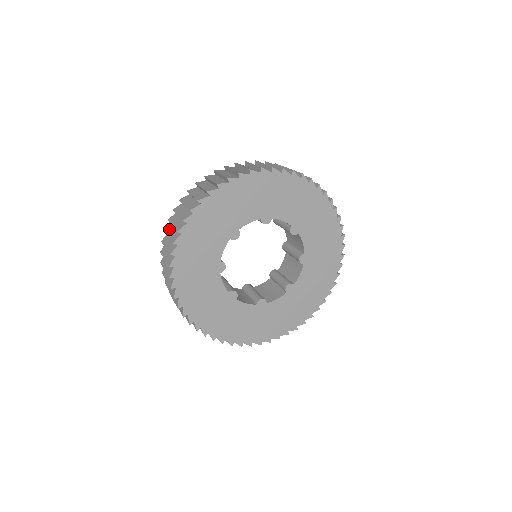
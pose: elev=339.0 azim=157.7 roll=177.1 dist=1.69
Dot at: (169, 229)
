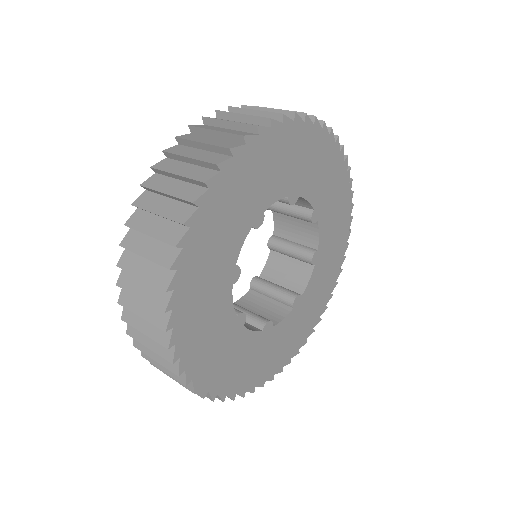
Dot at: (137, 332)
